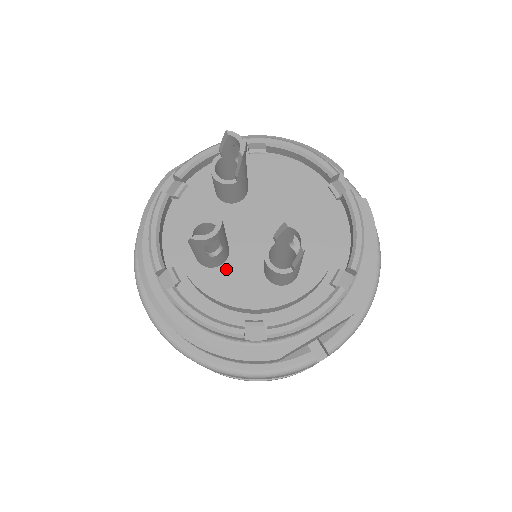
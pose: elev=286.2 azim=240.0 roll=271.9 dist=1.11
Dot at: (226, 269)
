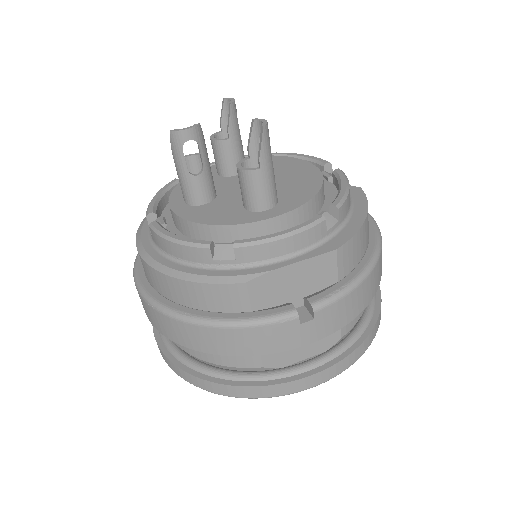
Dot at: (209, 206)
